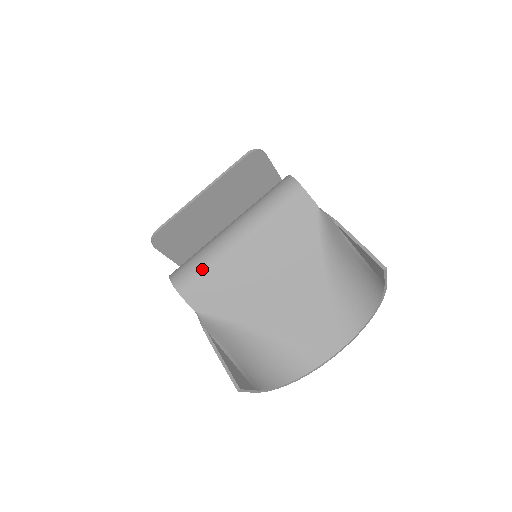
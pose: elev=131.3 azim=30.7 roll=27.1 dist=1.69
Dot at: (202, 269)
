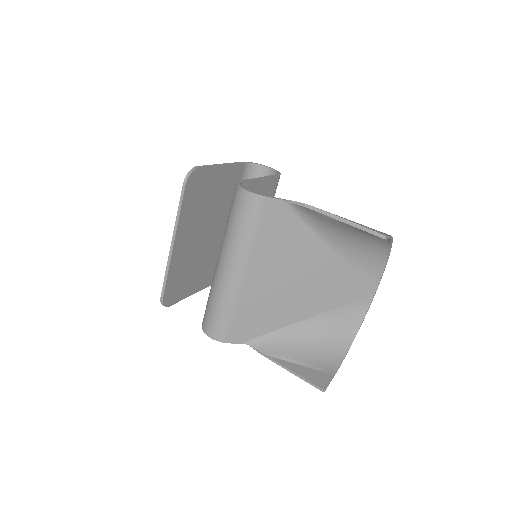
Dot at: (226, 314)
